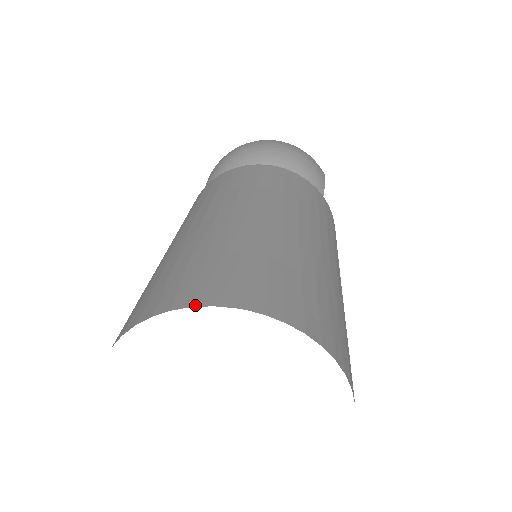
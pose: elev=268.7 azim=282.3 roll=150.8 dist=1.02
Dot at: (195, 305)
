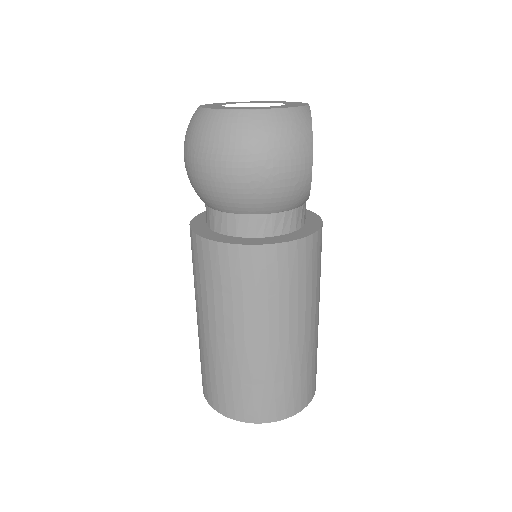
Dot at: (237, 420)
